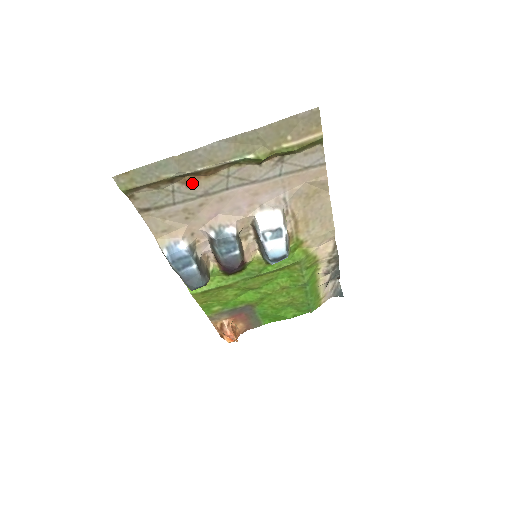
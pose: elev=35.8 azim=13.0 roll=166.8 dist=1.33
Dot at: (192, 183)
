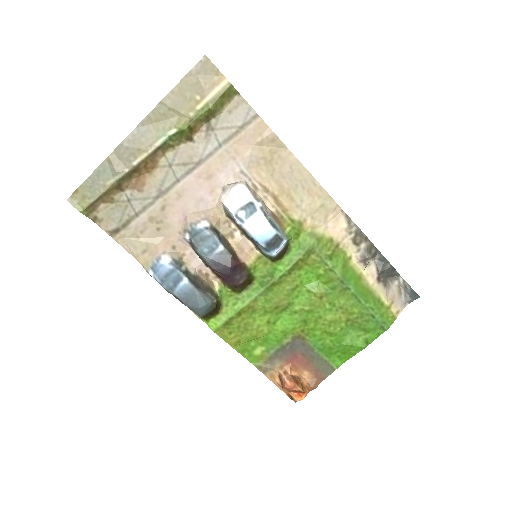
Dot at: (141, 185)
